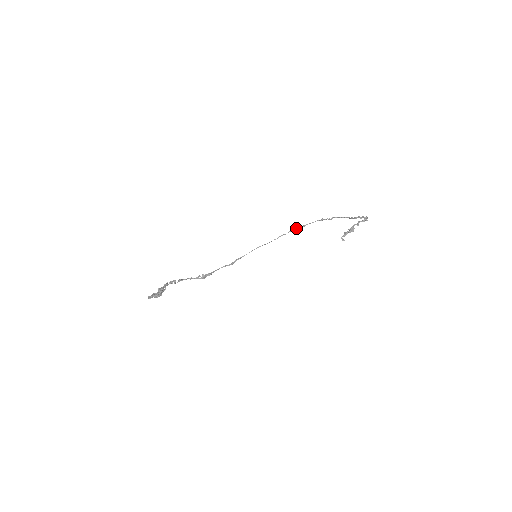
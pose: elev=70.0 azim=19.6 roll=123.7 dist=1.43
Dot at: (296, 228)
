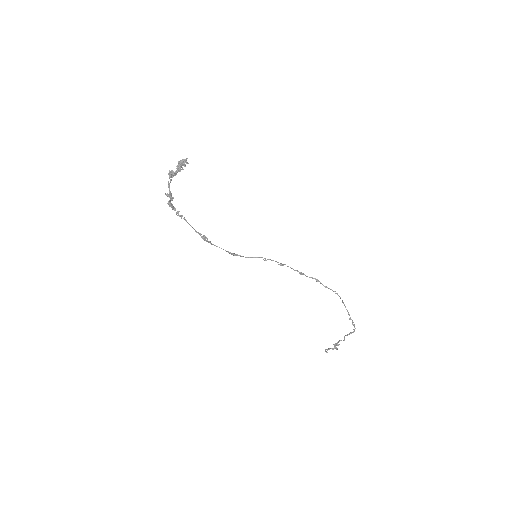
Dot at: (295, 270)
